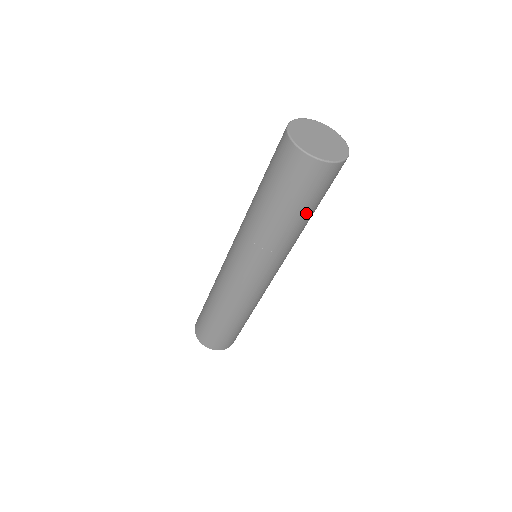
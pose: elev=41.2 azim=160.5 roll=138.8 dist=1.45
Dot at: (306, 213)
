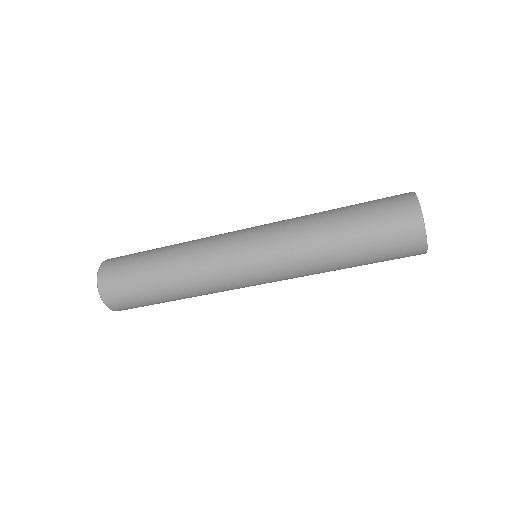
Dot at: (357, 252)
